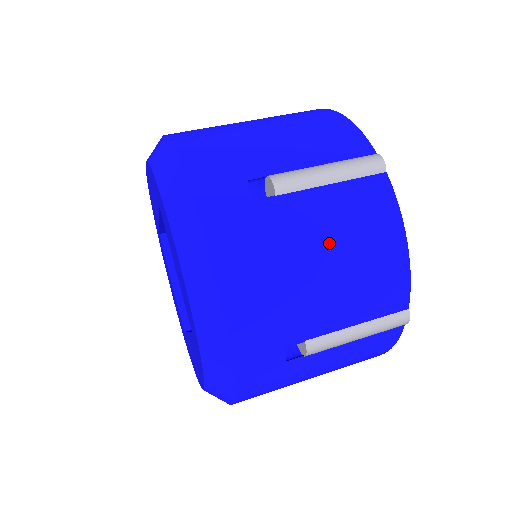
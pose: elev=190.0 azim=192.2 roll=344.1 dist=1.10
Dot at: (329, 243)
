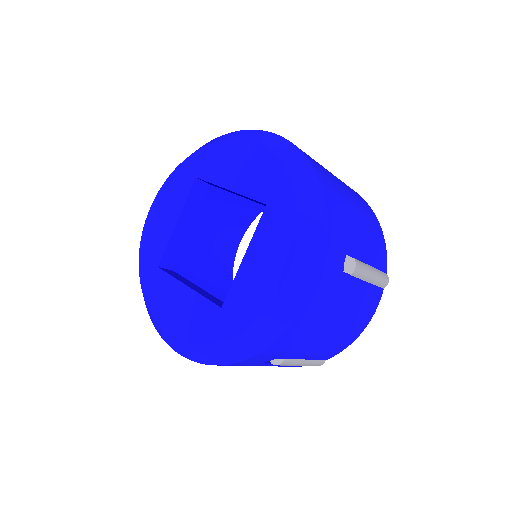
Dot at: (346, 317)
